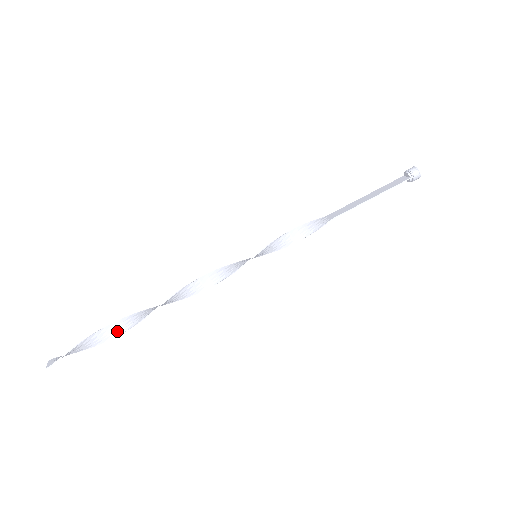
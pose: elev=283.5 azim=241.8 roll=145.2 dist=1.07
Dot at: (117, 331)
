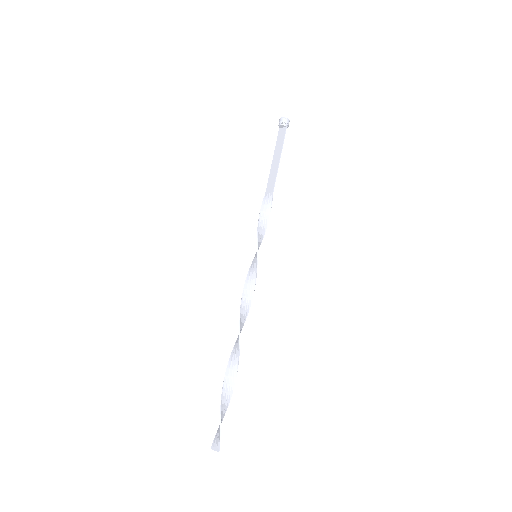
Dot at: (231, 385)
